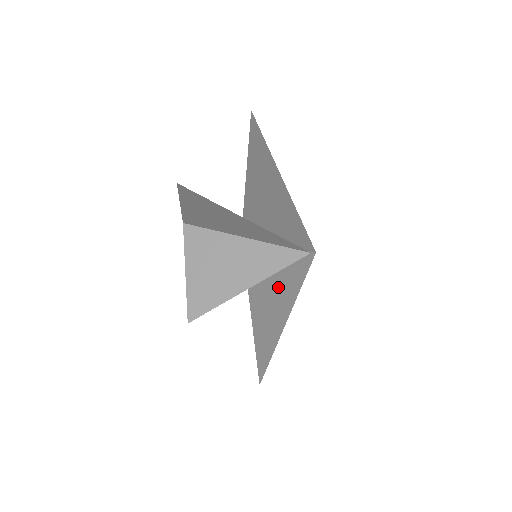
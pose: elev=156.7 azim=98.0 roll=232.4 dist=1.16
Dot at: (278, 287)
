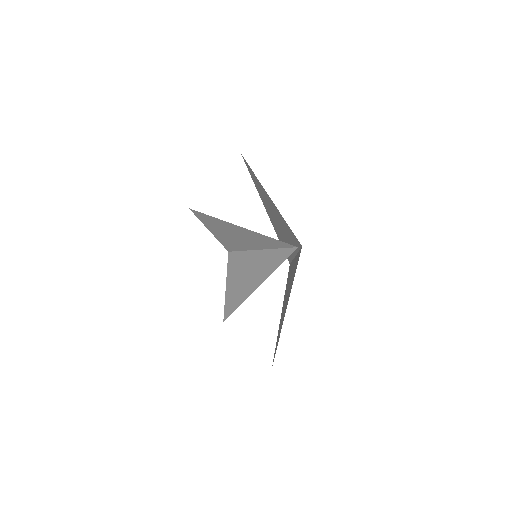
Dot at: occluded
